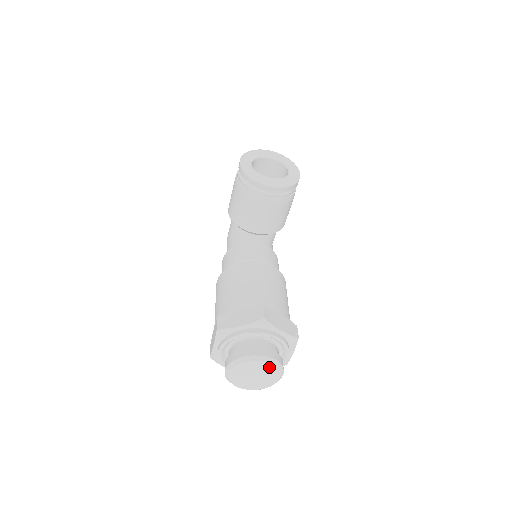
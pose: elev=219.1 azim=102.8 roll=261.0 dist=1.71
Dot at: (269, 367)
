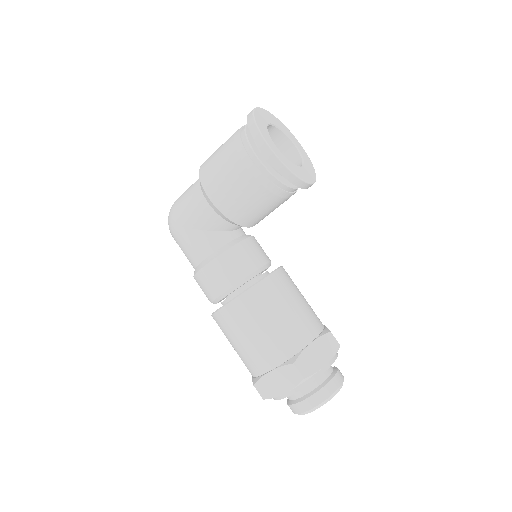
Dot at: occluded
